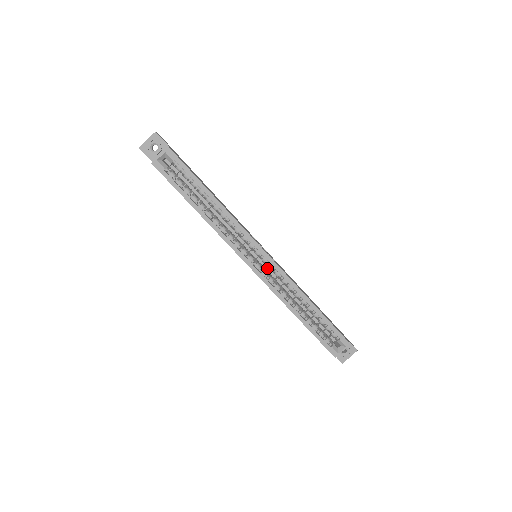
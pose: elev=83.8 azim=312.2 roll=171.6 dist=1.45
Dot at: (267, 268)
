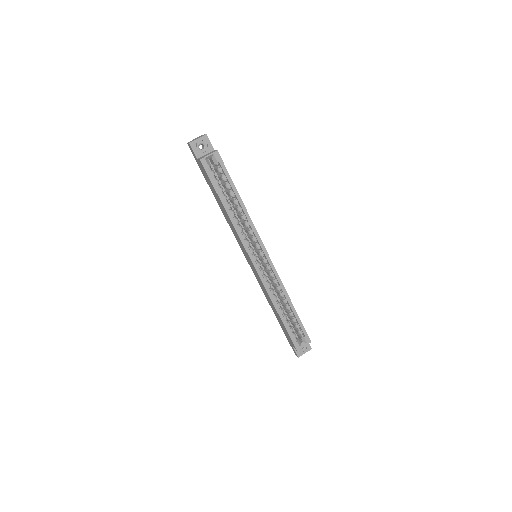
Dot at: occluded
